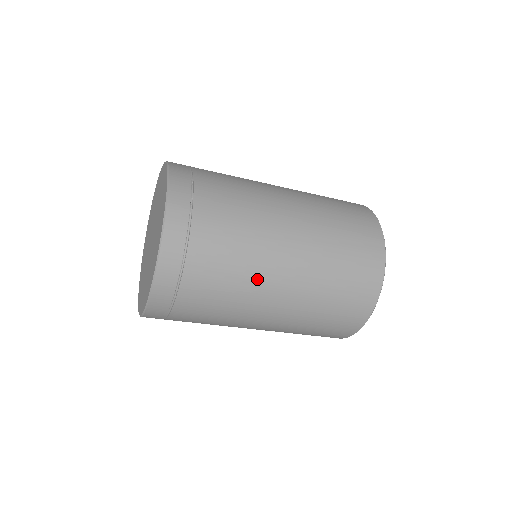
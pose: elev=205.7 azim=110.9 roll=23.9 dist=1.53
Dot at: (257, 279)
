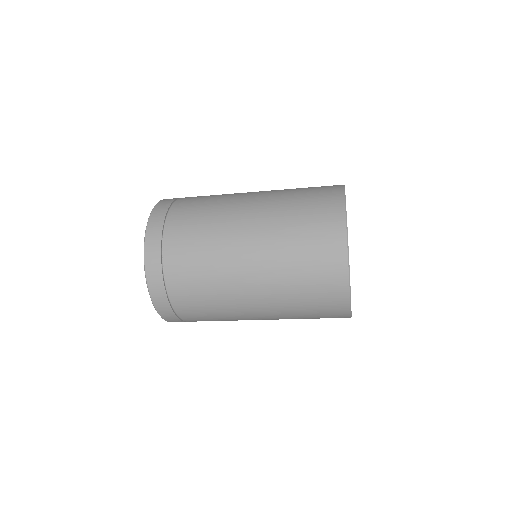
Dot at: (223, 222)
